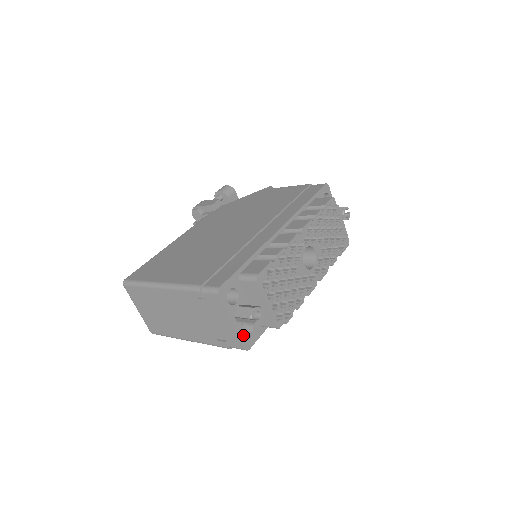
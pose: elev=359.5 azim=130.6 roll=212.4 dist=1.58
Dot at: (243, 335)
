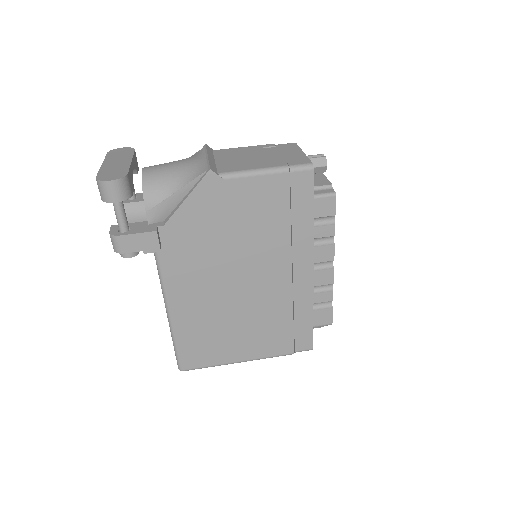
Dot at: occluded
